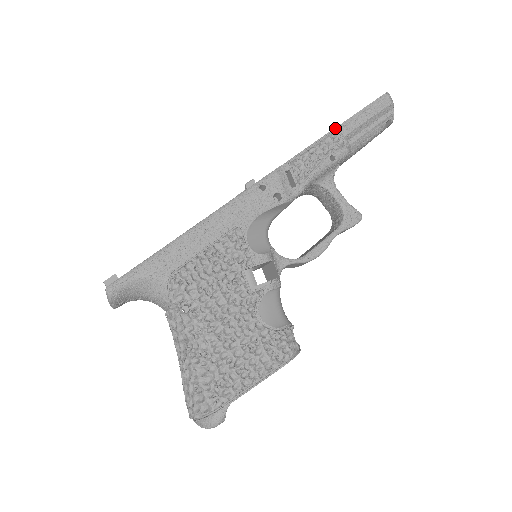
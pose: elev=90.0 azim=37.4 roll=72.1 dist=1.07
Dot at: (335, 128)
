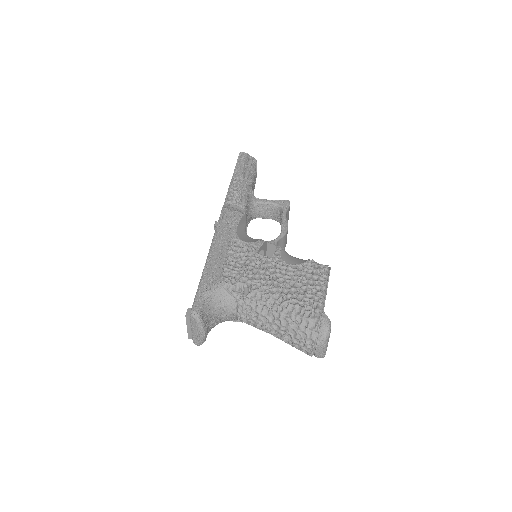
Dot at: (232, 177)
